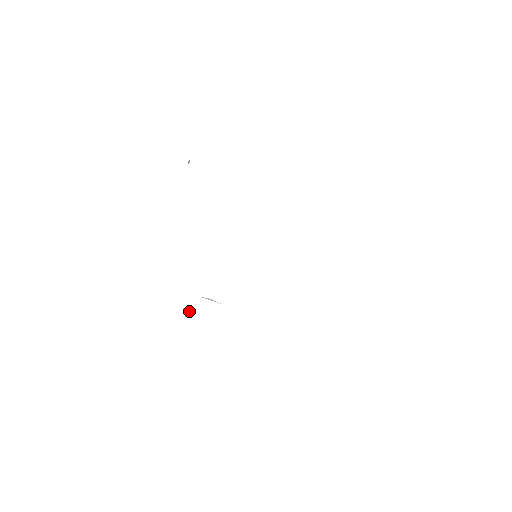
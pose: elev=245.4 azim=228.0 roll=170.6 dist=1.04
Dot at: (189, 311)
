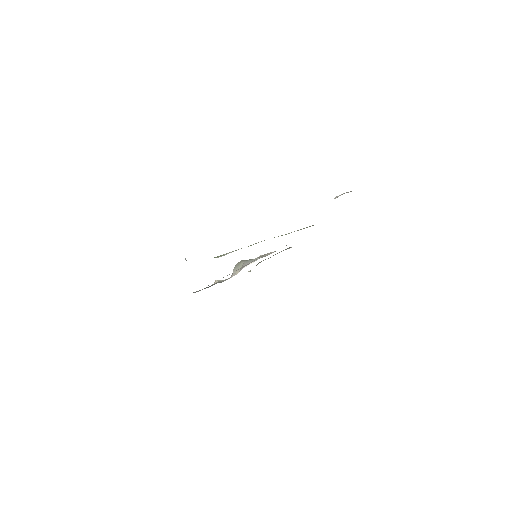
Dot at: occluded
